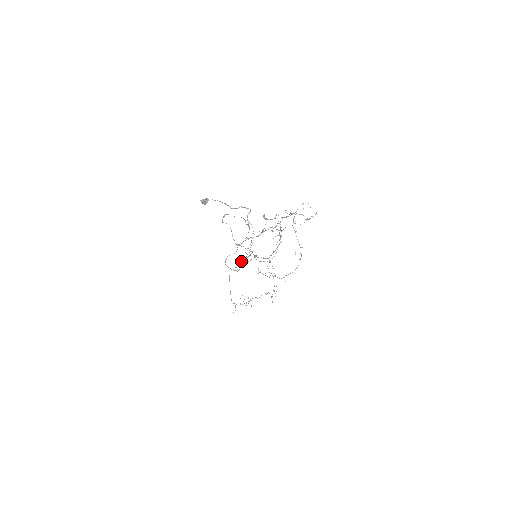
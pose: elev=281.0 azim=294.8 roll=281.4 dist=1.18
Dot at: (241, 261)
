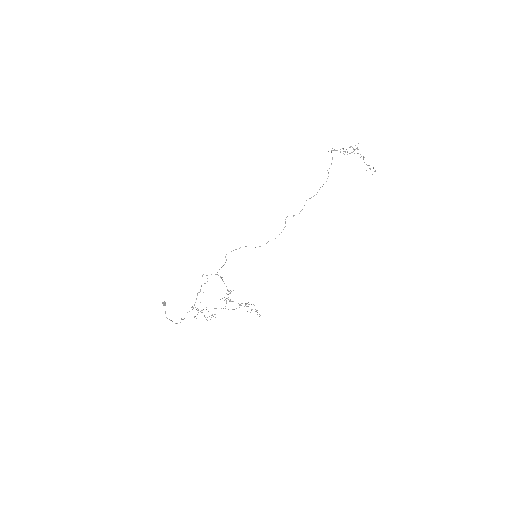
Dot at: (200, 291)
